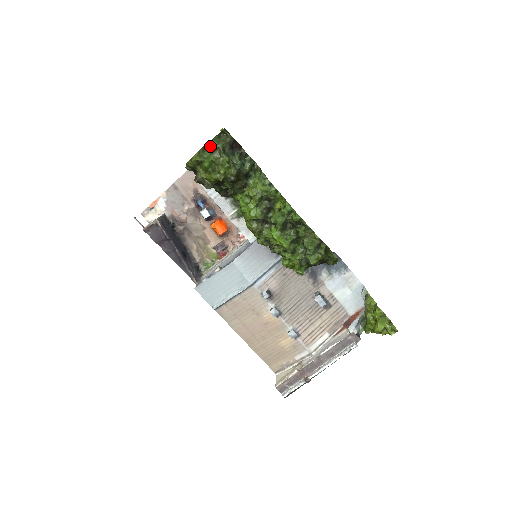
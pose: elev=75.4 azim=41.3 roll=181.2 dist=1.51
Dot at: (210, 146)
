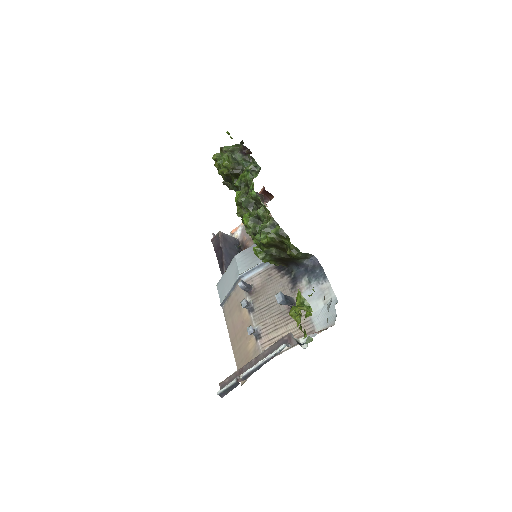
Dot at: (224, 149)
